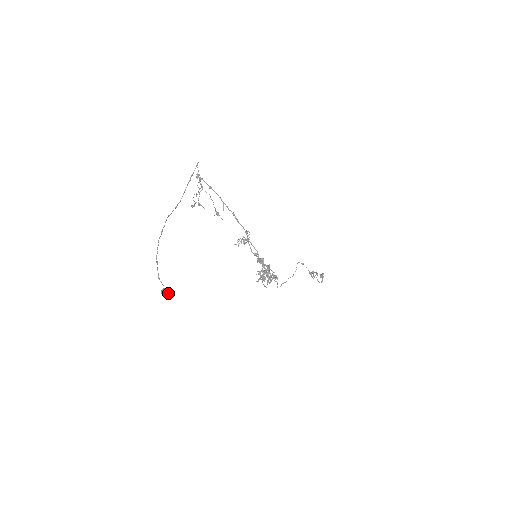
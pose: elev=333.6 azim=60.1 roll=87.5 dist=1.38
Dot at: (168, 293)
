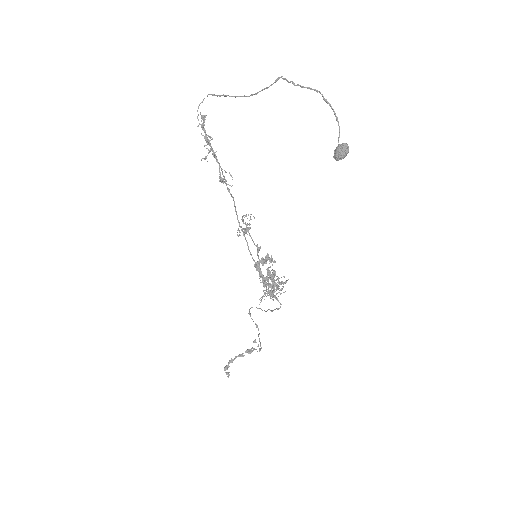
Dot at: (345, 152)
